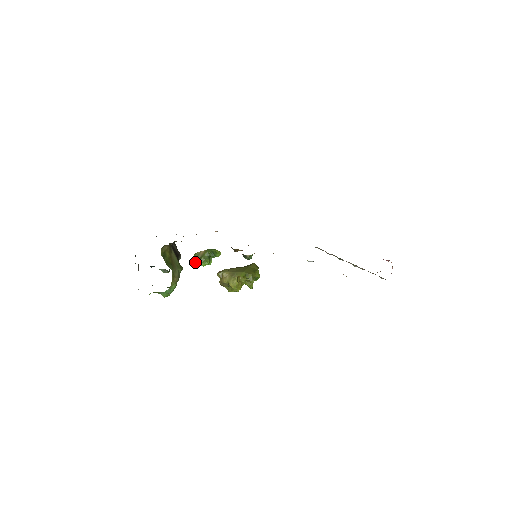
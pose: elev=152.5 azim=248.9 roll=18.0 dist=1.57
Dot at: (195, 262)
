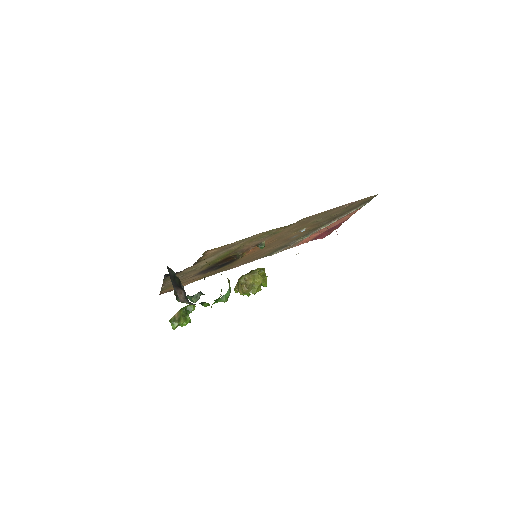
Dot at: (174, 327)
